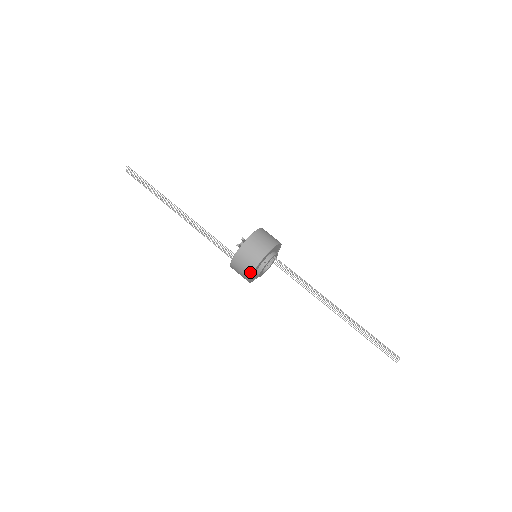
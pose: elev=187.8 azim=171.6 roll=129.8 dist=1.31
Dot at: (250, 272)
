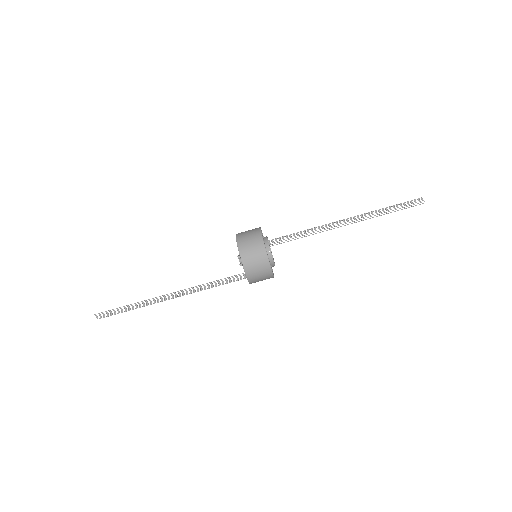
Dot at: (269, 270)
